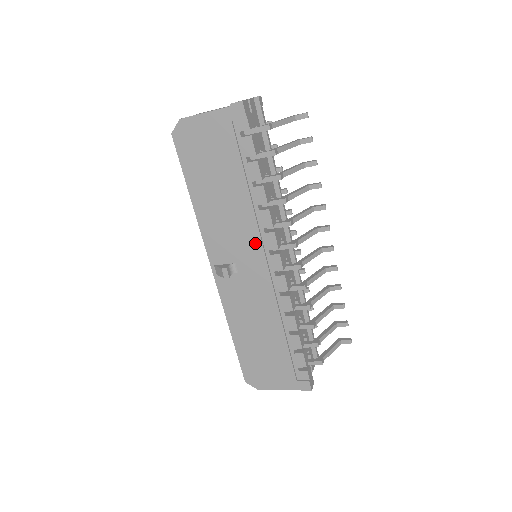
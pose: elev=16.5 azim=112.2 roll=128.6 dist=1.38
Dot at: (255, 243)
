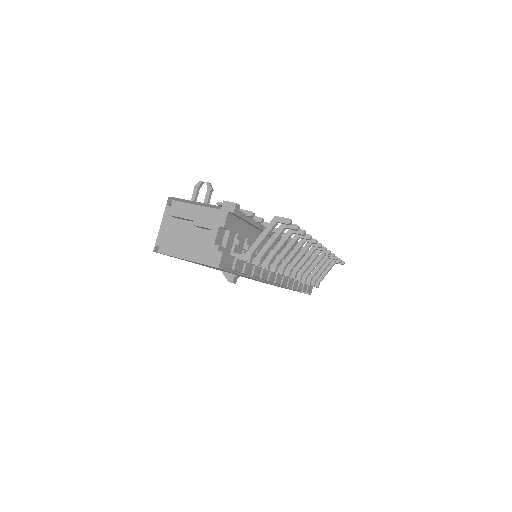
Dot at: occluded
